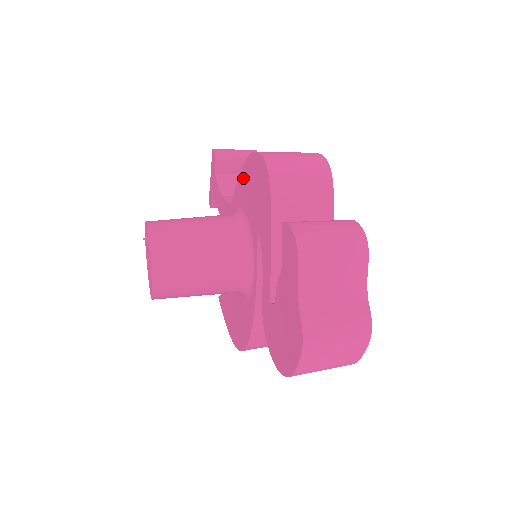
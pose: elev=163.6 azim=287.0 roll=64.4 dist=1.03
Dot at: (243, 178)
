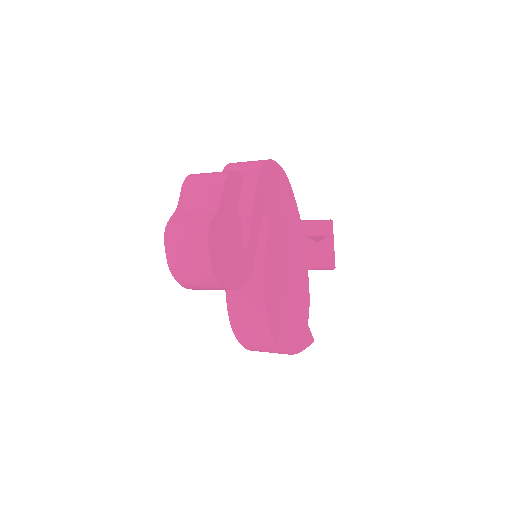
Dot at: occluded
